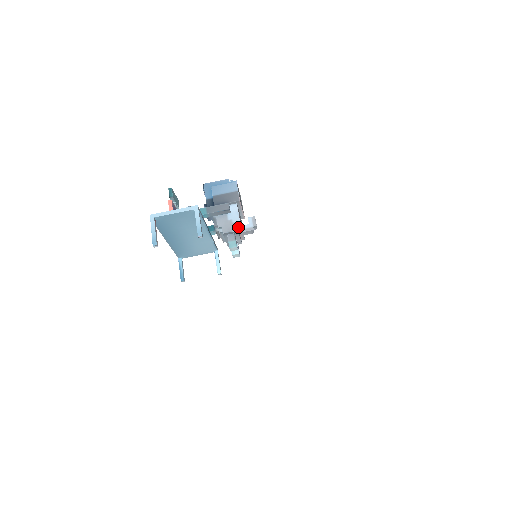
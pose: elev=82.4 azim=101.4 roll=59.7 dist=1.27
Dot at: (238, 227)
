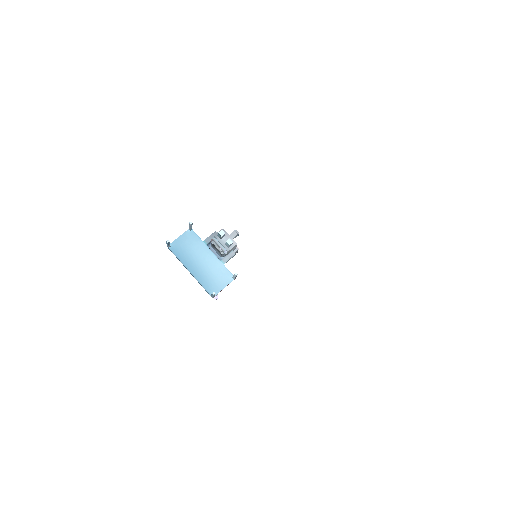
Dot at: occluded
